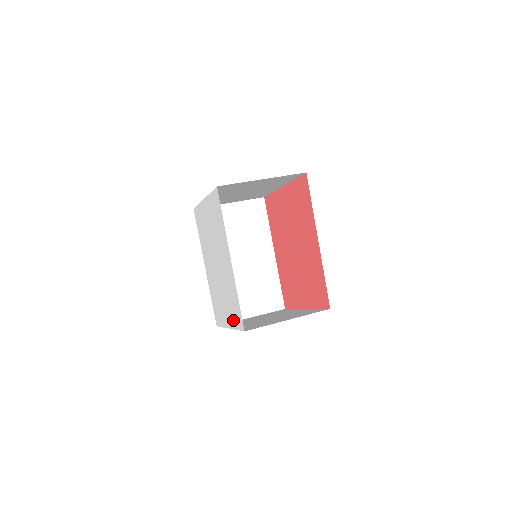
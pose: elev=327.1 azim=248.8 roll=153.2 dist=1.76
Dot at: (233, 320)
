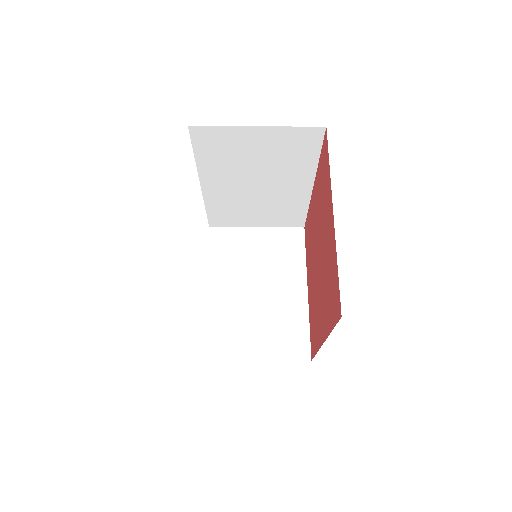
Dot at: occluded
